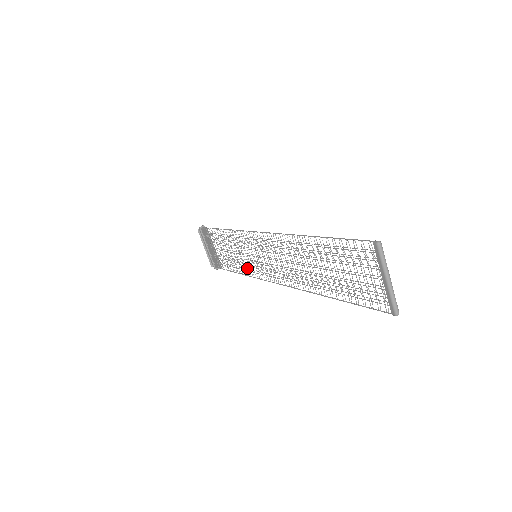
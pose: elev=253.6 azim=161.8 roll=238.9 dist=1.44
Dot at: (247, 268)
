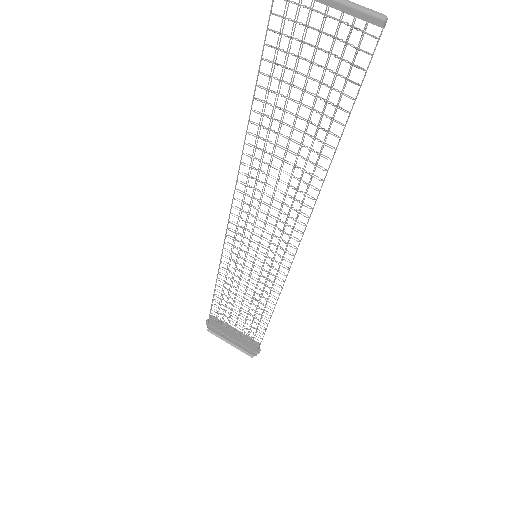
Dot at: occluded
